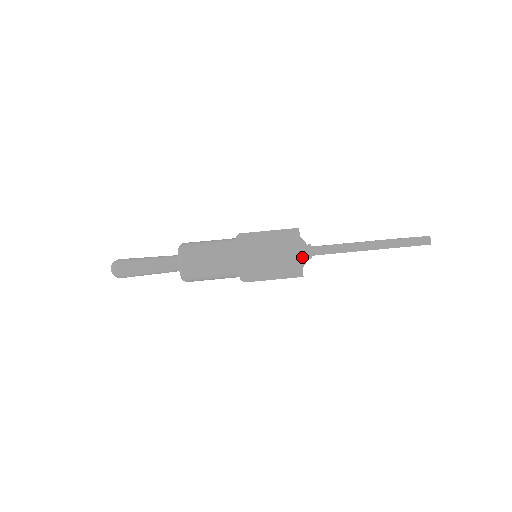
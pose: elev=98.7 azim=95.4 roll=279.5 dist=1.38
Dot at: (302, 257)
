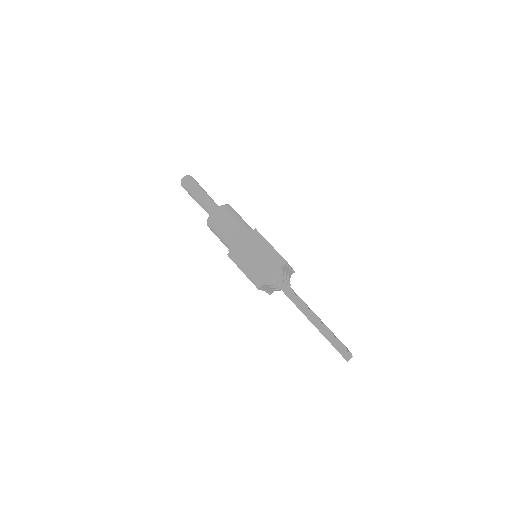
Dot at: (270, 279)
